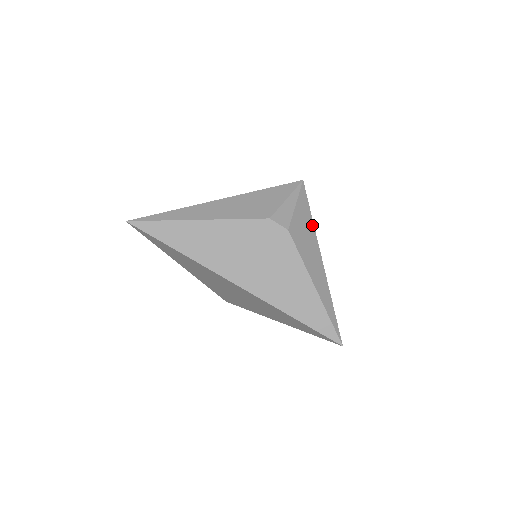
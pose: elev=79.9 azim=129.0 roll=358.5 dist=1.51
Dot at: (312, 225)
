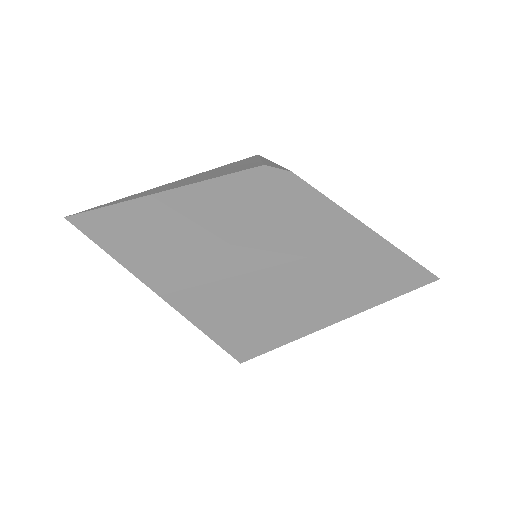
Dot at: occluded
